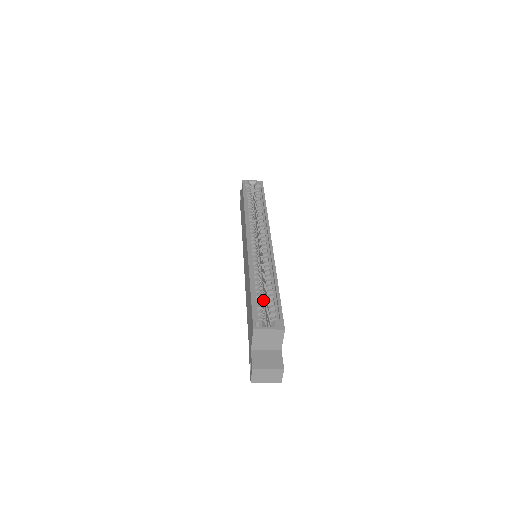
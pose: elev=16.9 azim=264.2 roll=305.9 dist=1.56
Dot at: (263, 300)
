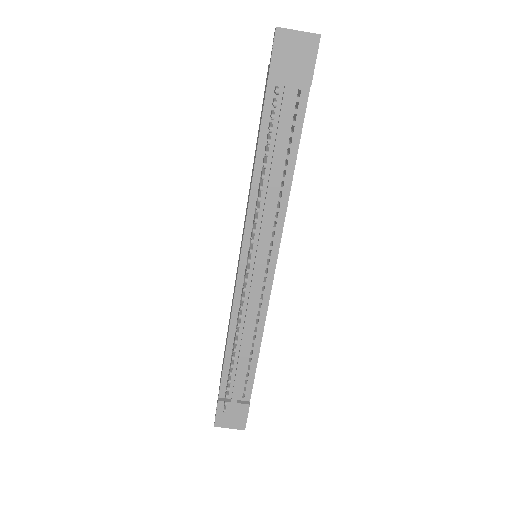
Dot at: occluded
